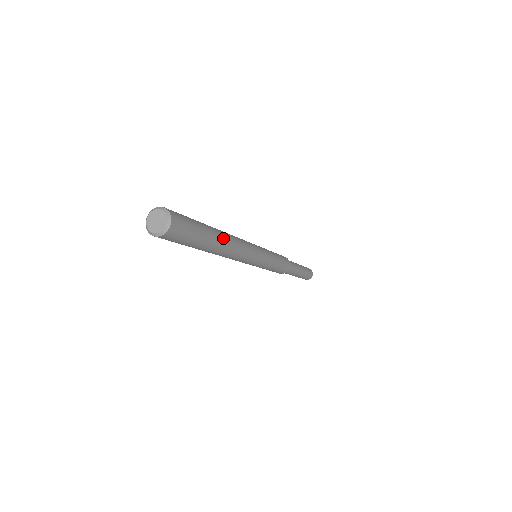
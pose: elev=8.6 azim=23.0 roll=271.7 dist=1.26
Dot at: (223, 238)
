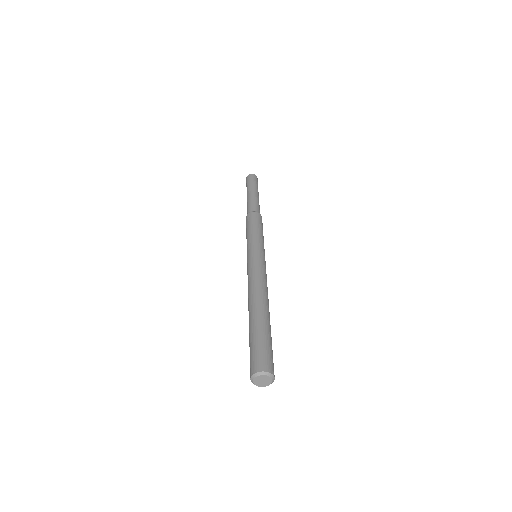
Dot at: occluded
